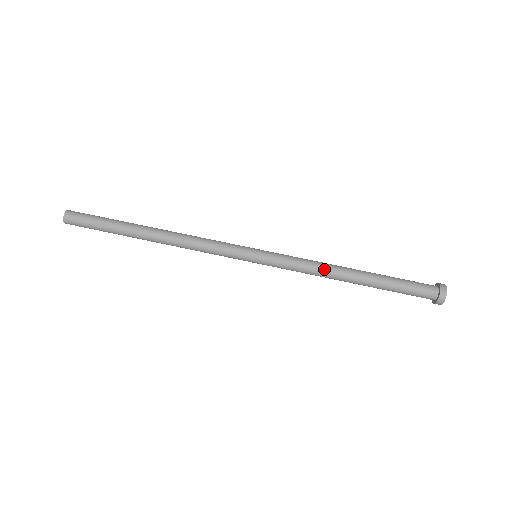
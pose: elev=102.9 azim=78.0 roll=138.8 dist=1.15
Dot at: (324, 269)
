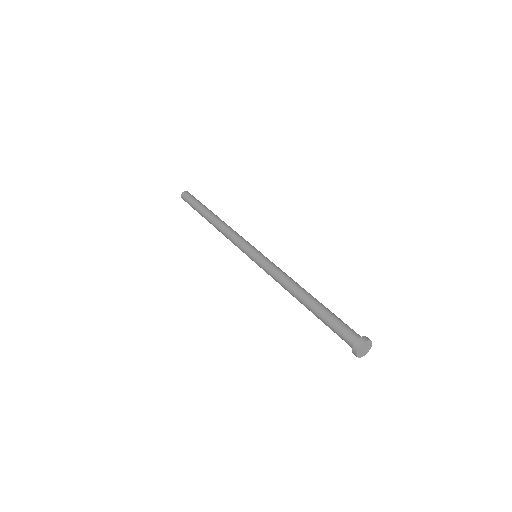
Dot at: (290, 279)
